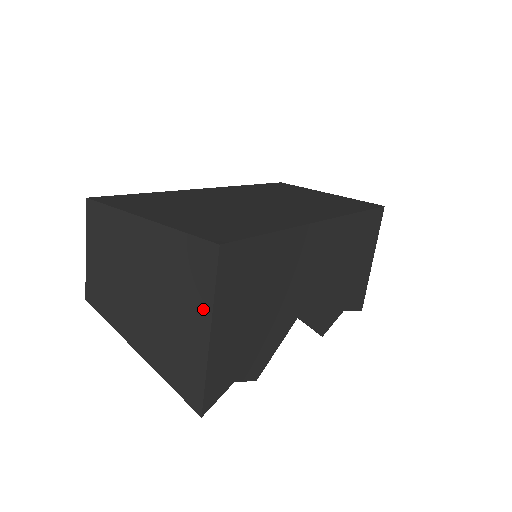
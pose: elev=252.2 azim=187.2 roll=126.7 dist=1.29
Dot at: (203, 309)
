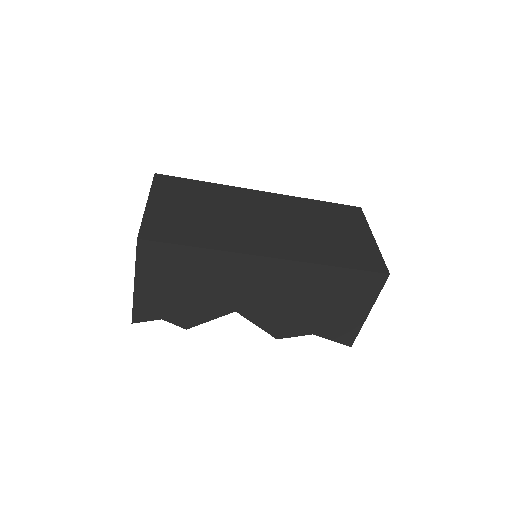
Dot at: occluded
